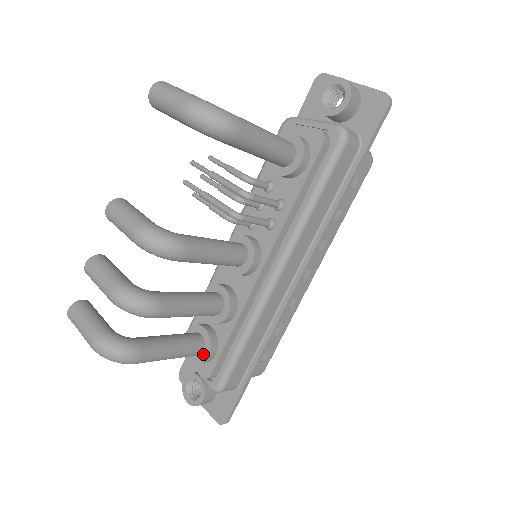
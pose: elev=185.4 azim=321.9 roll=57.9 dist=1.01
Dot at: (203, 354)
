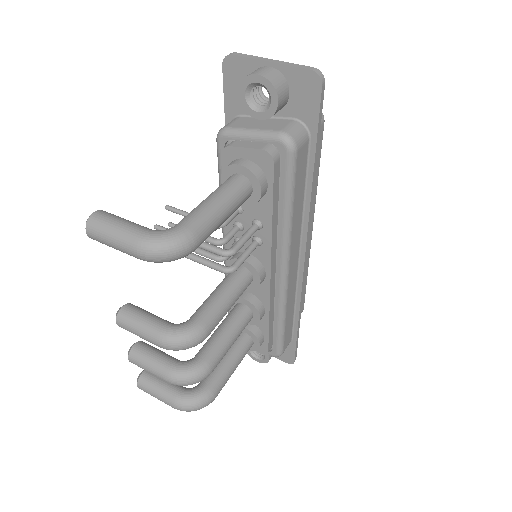
Dot at: (255, 345)
